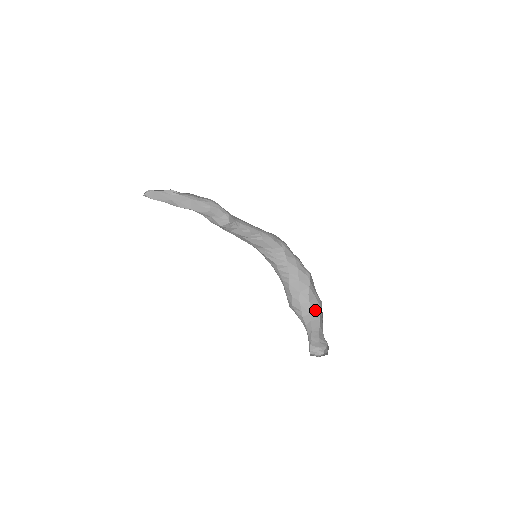
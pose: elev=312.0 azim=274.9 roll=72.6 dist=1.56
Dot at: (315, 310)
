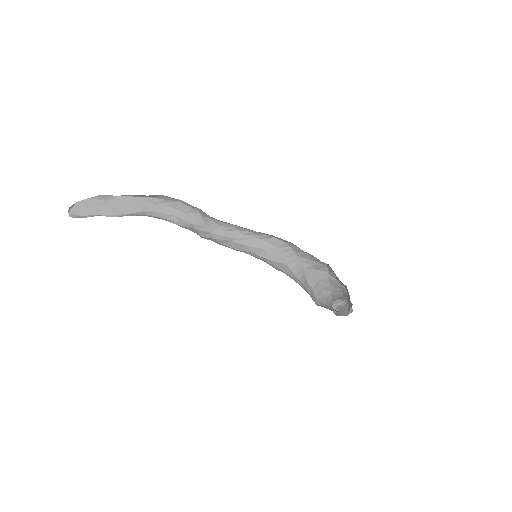
Dot at: (338, 289)
